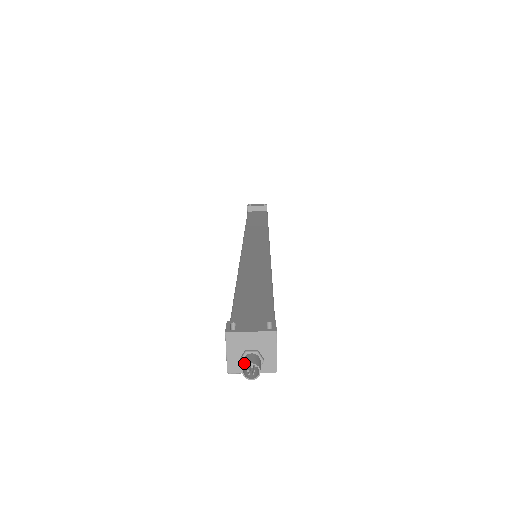
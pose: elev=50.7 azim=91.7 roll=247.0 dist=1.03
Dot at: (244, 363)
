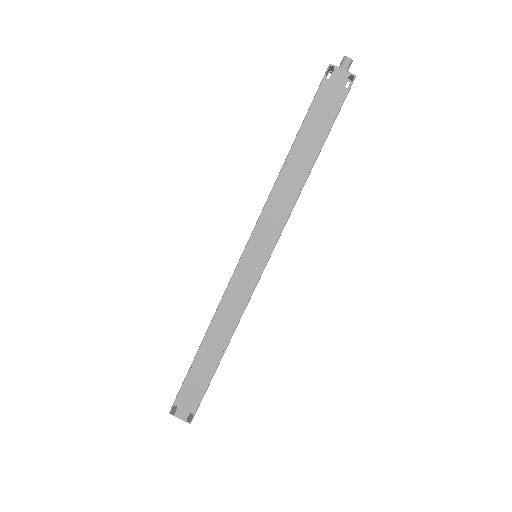
Dot at: (343, 61)
